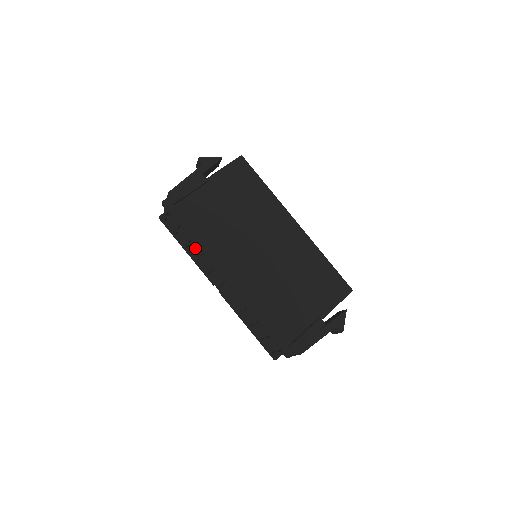
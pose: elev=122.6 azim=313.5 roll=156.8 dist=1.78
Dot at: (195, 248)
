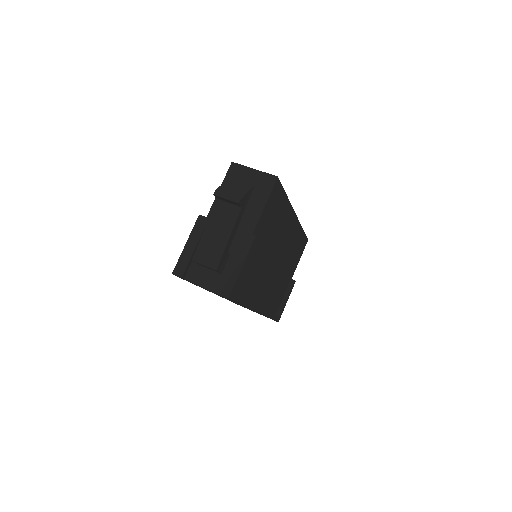
Dot at: occluded
